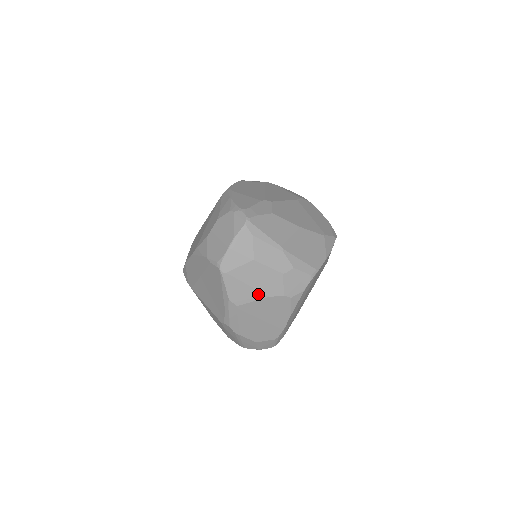
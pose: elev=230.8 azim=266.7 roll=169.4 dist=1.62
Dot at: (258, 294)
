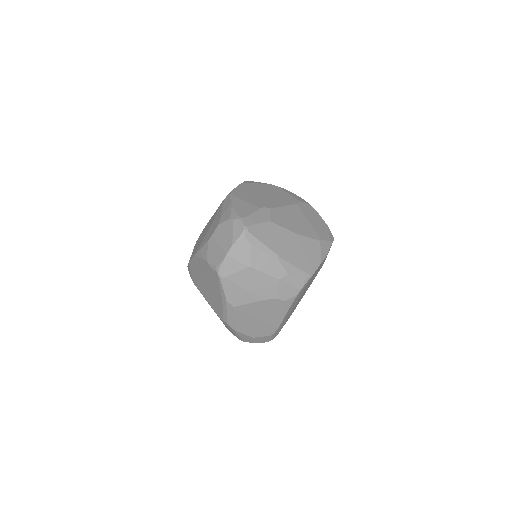
Dot at: (254, 297)
